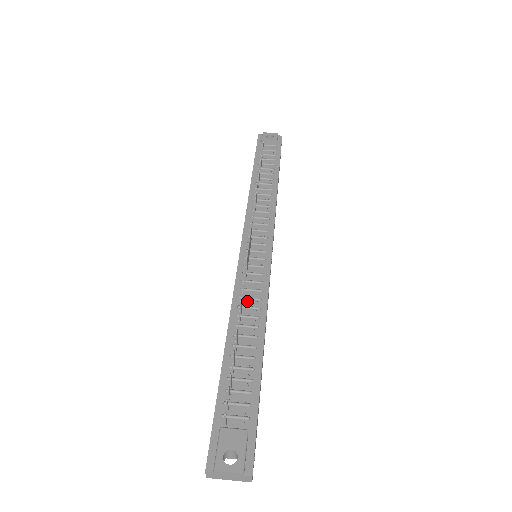
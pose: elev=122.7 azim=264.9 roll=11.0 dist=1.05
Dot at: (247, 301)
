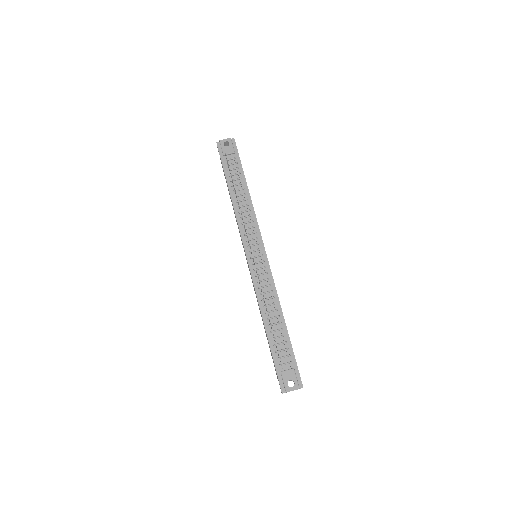
Dot at: (265, 295)
